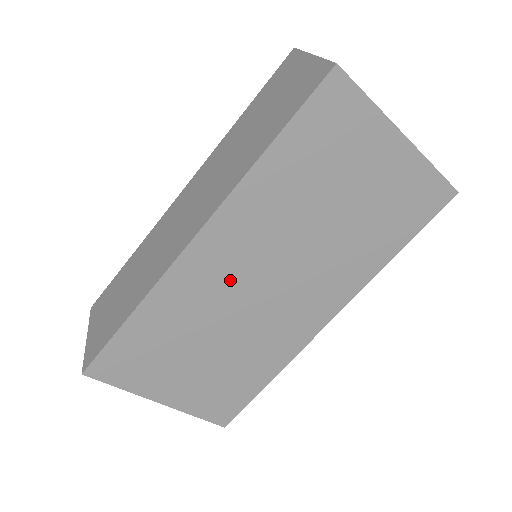
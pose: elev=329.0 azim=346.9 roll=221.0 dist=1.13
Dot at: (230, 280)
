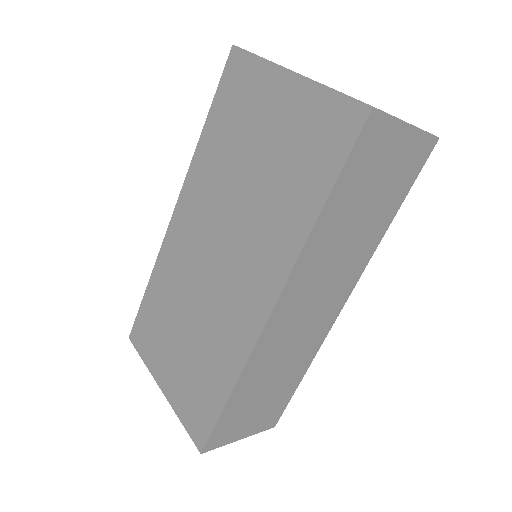
Dot at: (193, 251)
